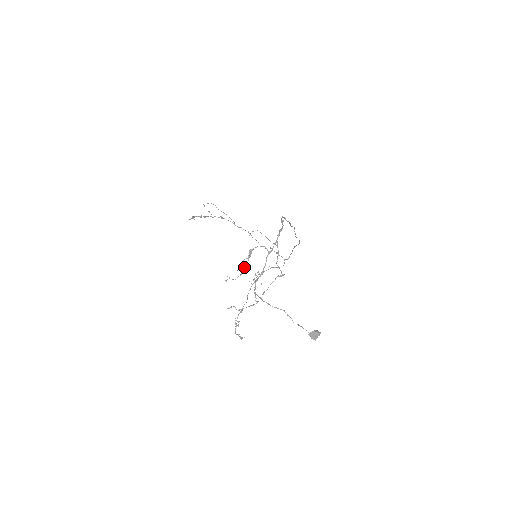
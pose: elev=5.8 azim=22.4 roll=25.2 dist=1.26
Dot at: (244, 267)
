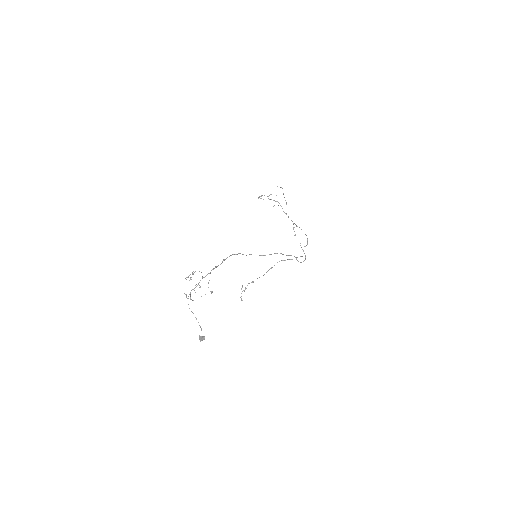
Dot at: occluded
